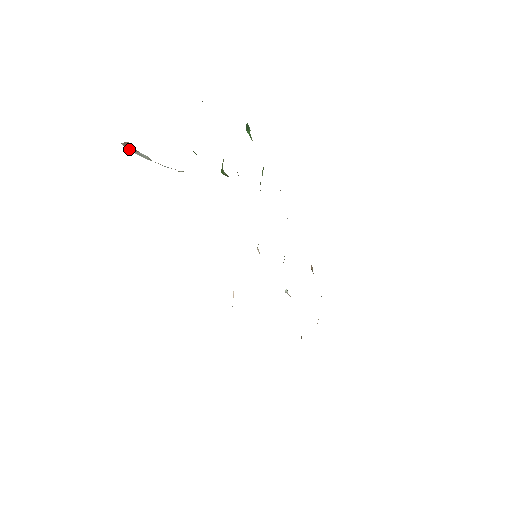
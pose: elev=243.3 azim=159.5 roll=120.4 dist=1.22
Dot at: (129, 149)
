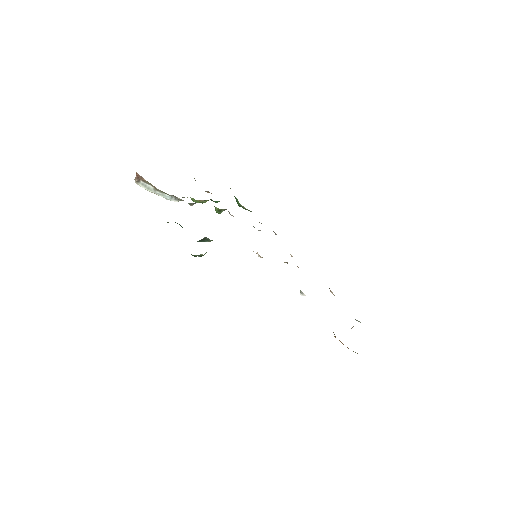
Dot at: (141, 186)
